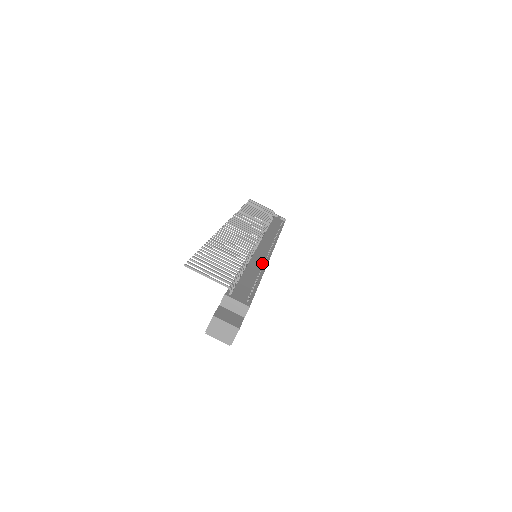
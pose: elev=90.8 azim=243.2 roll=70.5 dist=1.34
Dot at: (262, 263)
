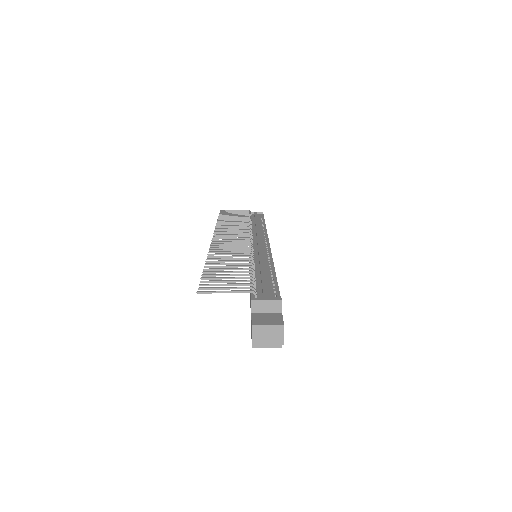
Dot at: (267, 258)
